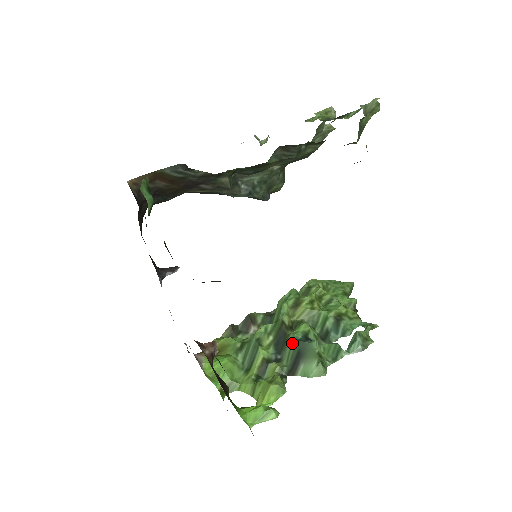
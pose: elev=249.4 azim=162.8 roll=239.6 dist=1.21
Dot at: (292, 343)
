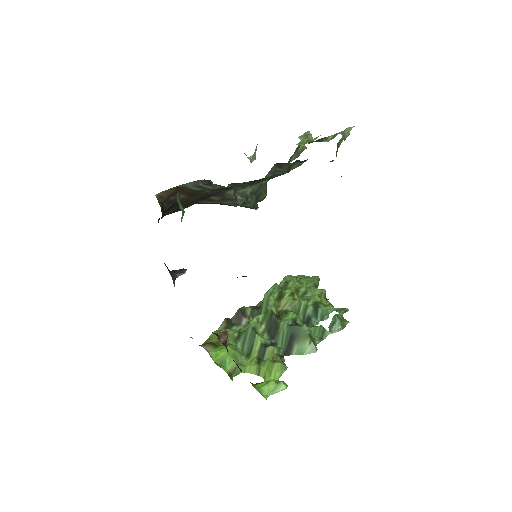
Dot at: (284, 328)
